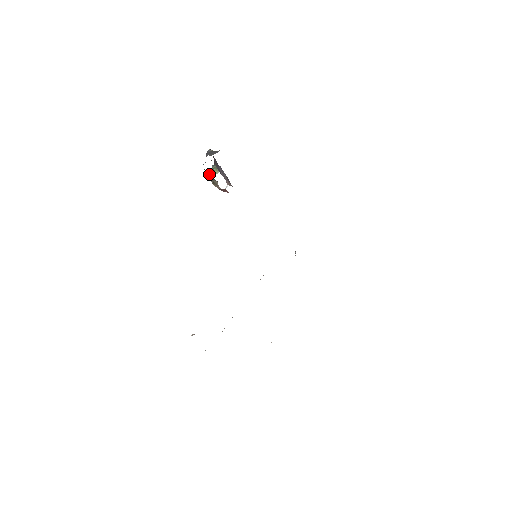
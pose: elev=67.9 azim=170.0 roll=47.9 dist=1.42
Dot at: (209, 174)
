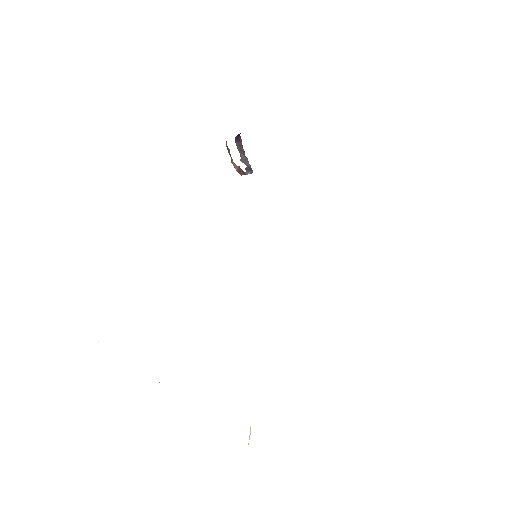
Dot at: (227, 146)
